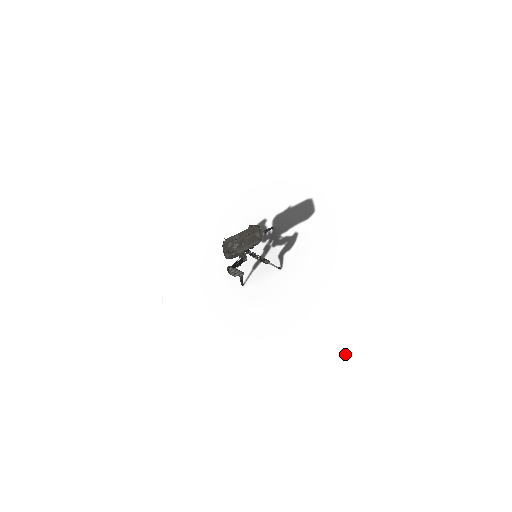
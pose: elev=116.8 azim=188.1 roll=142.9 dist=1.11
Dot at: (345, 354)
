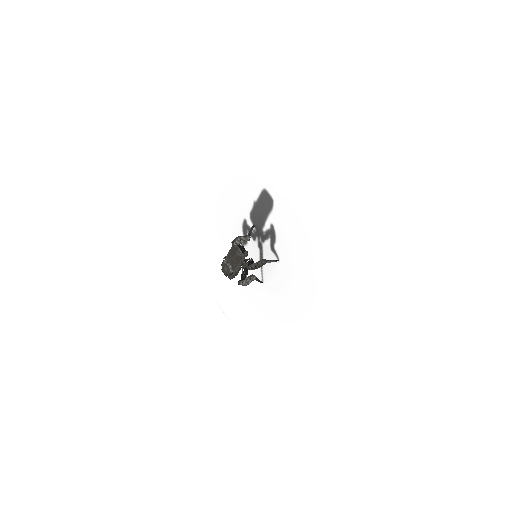
Dot at: (359, 321)
